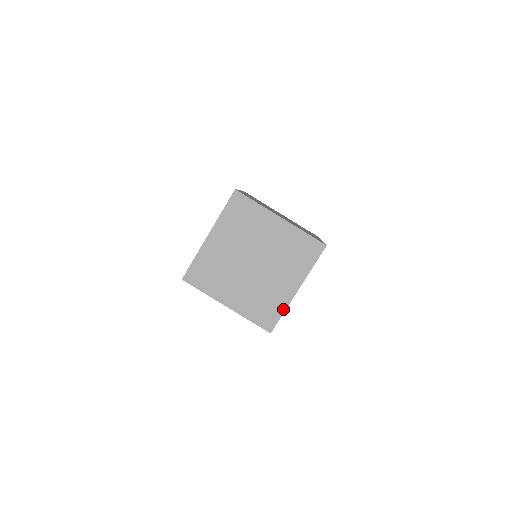
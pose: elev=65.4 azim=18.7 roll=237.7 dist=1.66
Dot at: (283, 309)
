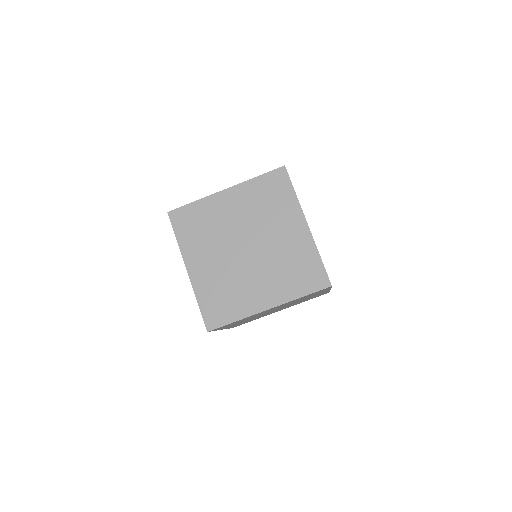
Dot at: (316, 254)
